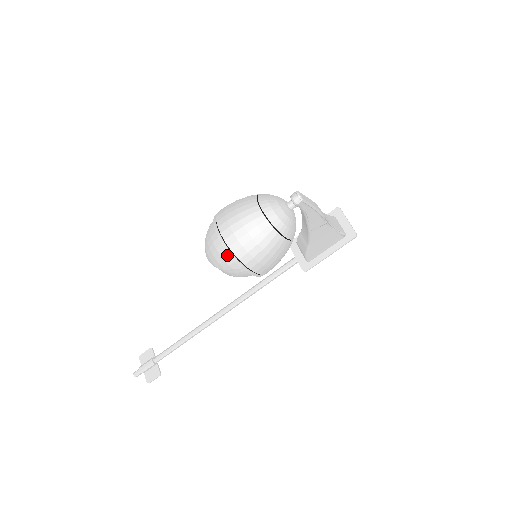
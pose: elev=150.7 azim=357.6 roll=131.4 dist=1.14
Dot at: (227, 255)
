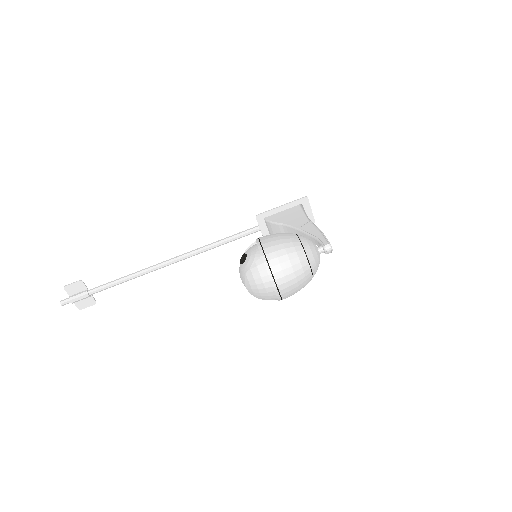
Dot at: (275, 297)
